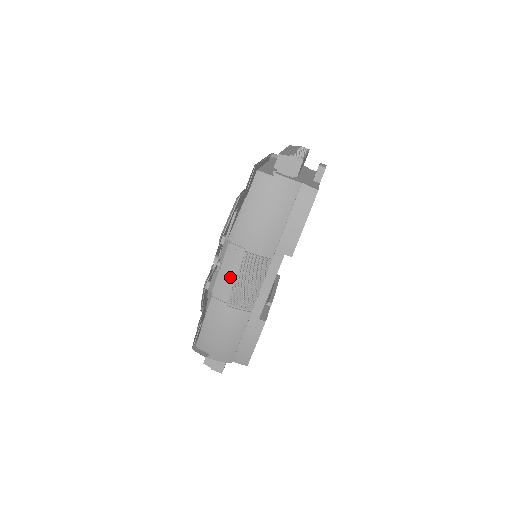
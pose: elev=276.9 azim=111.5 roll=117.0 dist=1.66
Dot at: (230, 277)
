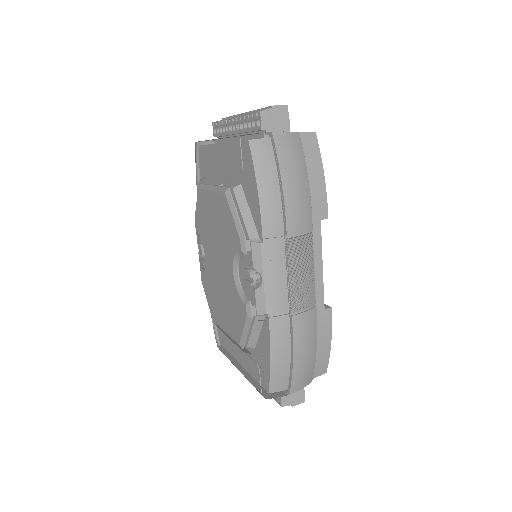
Dot at: (280, 281)
